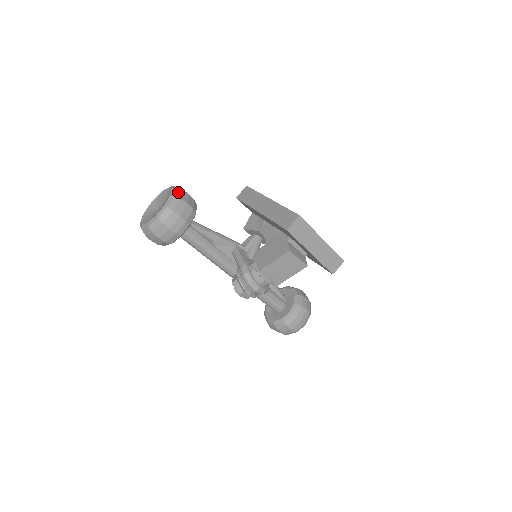
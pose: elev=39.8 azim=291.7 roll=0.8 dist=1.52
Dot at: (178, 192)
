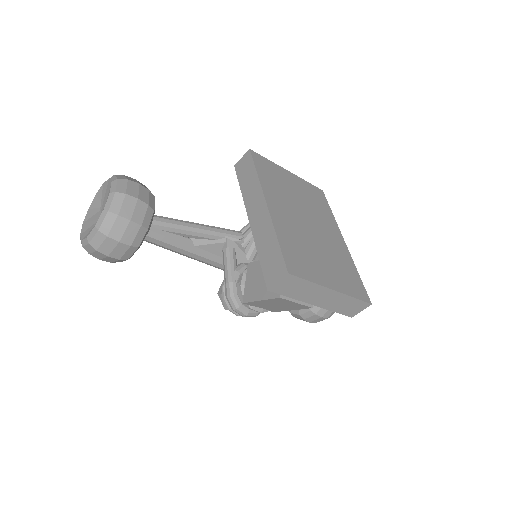
Dot at: (117, 201)
